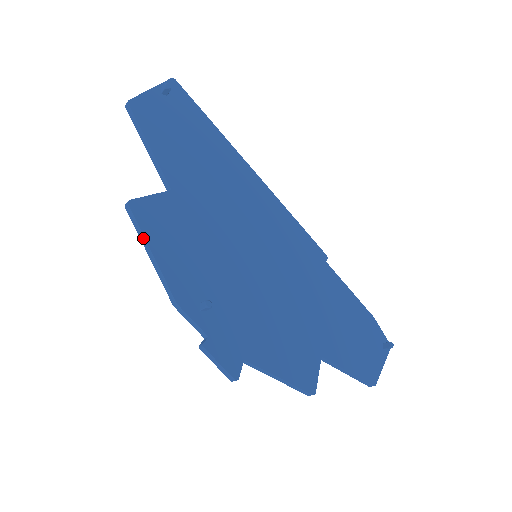
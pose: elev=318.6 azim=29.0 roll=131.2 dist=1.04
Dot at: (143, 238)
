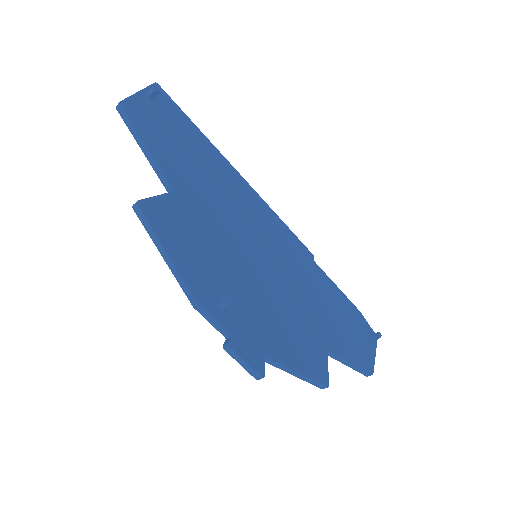
Dot at: (156, 239)
